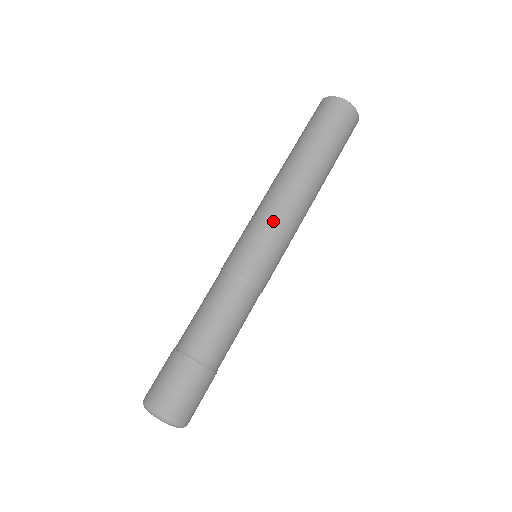
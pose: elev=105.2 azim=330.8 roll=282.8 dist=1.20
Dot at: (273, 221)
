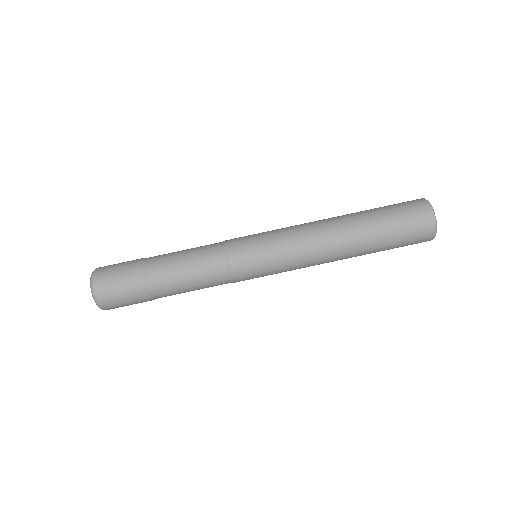
Dot at: (285, 238)
